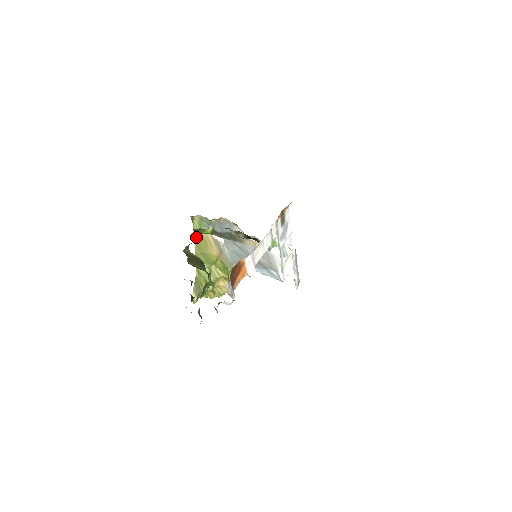
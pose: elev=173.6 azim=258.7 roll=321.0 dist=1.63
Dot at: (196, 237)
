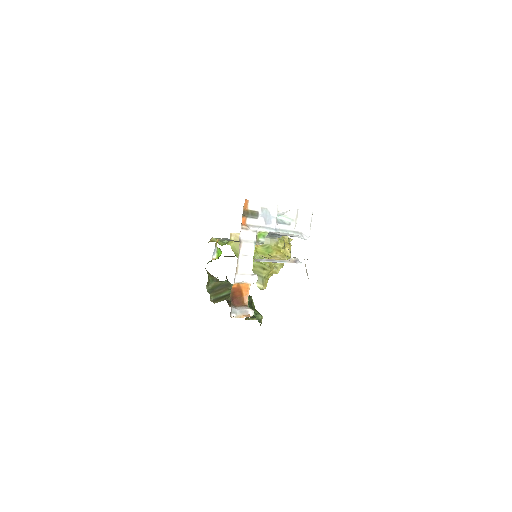
Dot at: occluded
